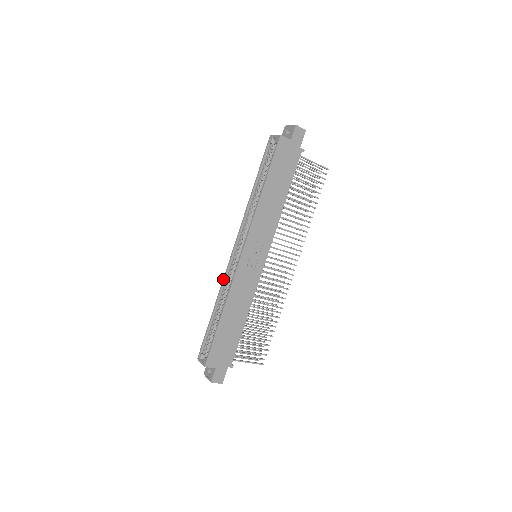
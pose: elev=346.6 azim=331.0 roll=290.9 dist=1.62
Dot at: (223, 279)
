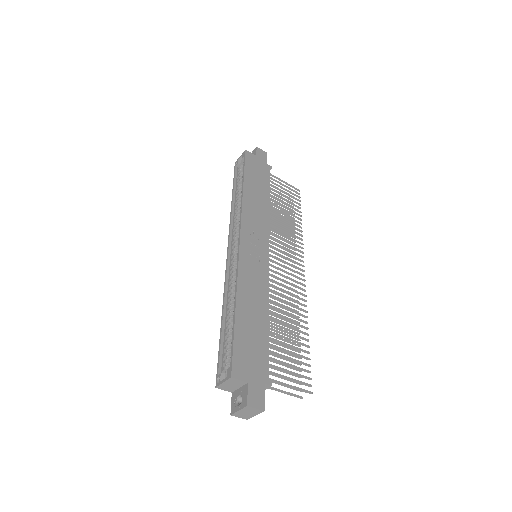
Dot at: (224, 282)
